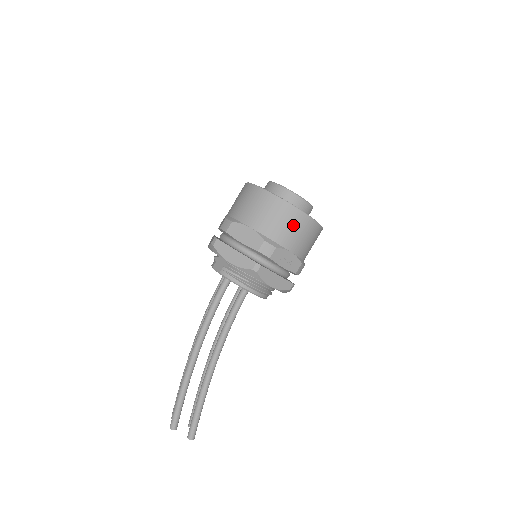
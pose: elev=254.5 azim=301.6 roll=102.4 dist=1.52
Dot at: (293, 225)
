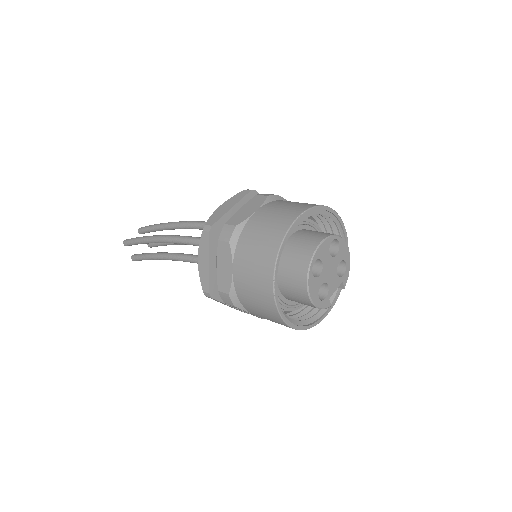
Dot at: (267, 315)
